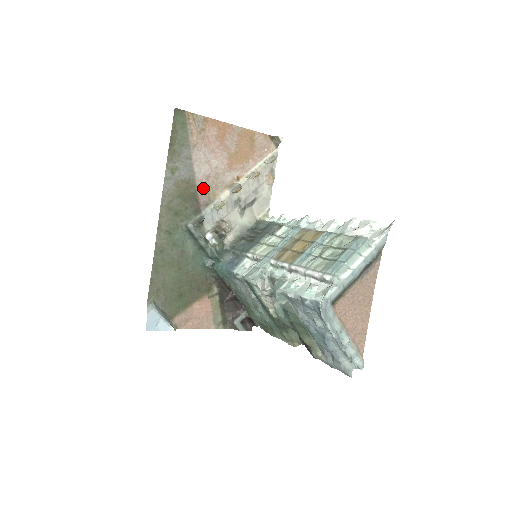
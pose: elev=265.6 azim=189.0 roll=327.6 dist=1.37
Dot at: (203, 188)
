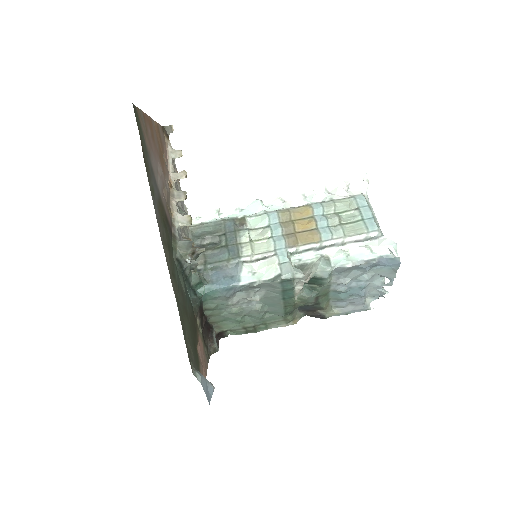
Dot at: (165, 206)
